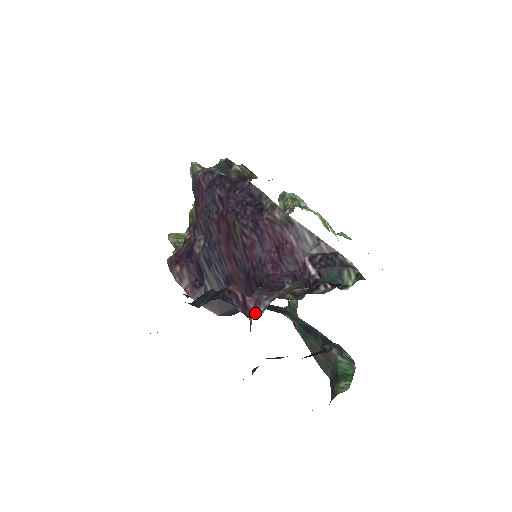
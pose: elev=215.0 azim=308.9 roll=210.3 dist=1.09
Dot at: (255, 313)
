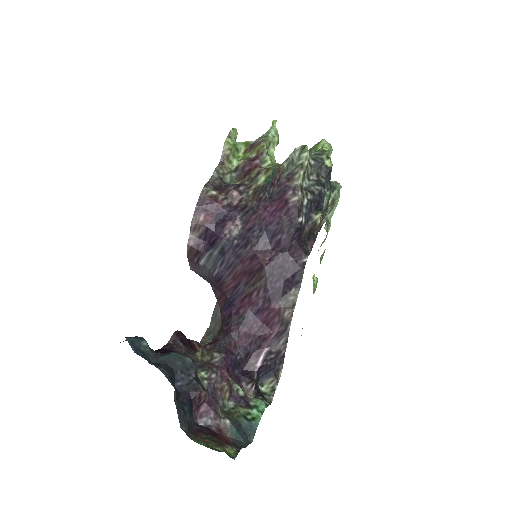
Dot at: (199, 416)
